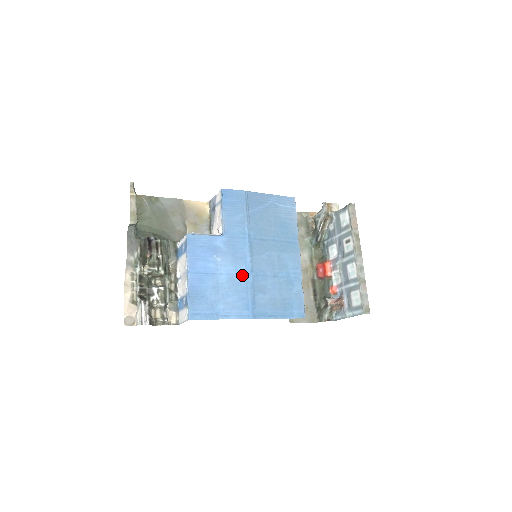
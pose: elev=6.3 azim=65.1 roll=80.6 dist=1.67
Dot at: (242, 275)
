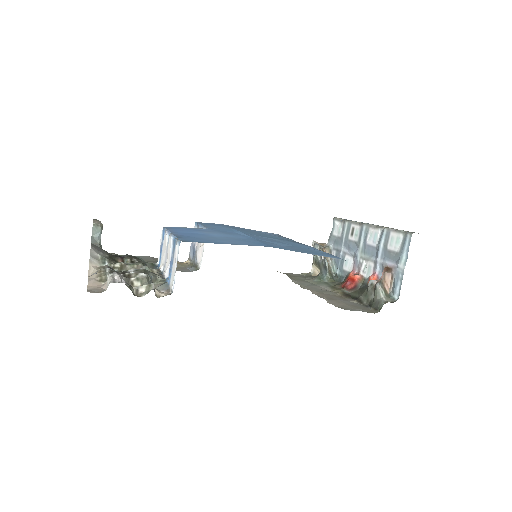
Dot at: (241, 237)
